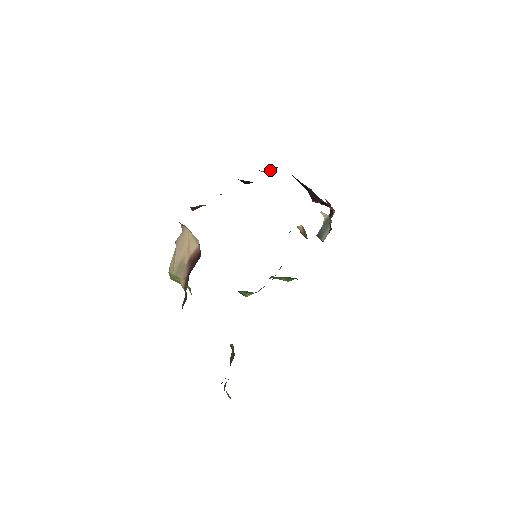
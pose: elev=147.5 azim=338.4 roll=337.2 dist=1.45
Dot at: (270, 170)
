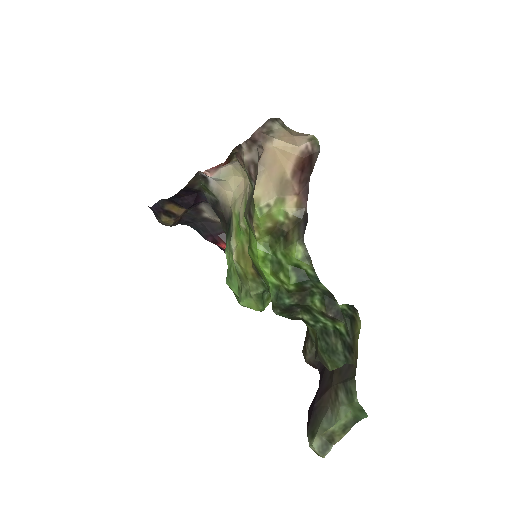
Dot at: occluded
